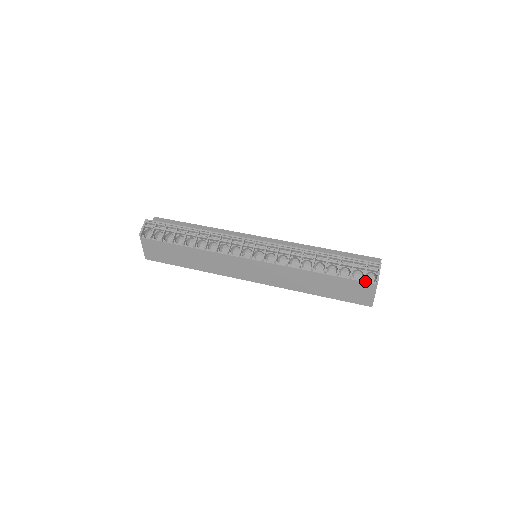
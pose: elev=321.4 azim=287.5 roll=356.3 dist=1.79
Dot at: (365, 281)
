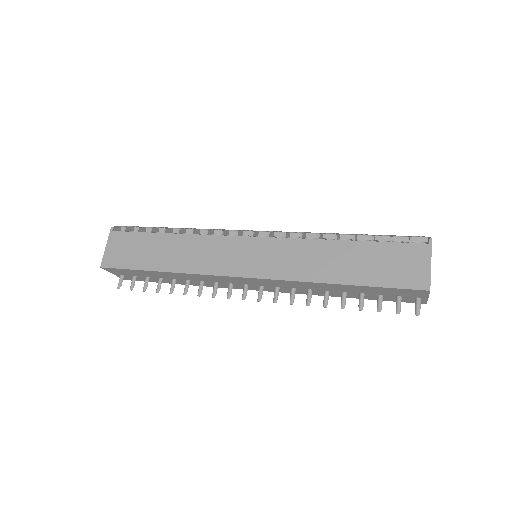
Dot at: occluded
